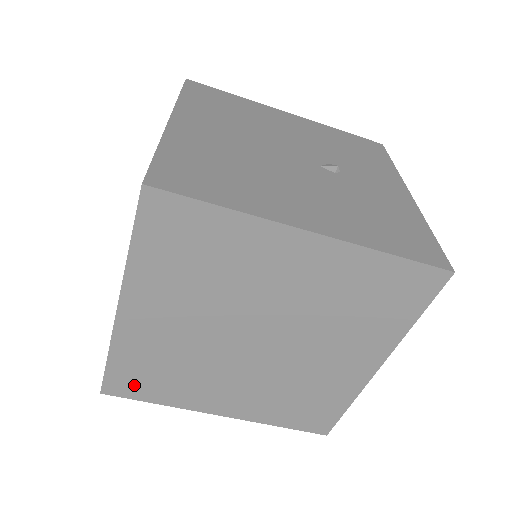
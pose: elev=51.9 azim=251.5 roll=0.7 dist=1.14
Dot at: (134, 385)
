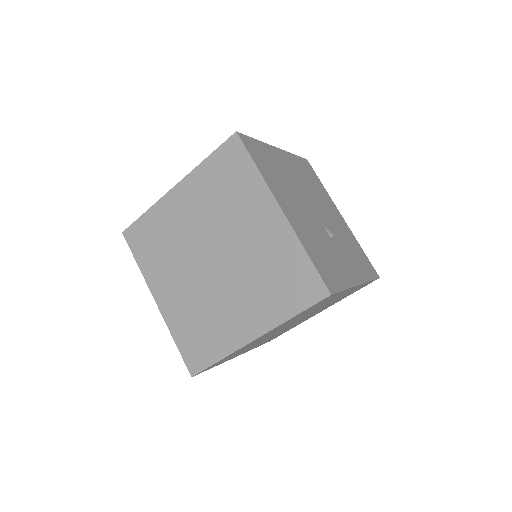
Dot at: (140, 241)
